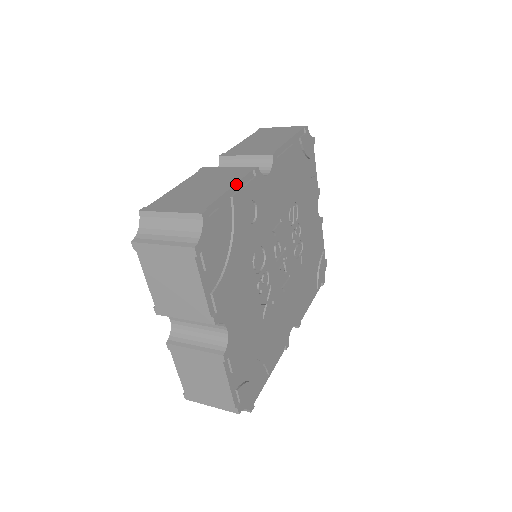
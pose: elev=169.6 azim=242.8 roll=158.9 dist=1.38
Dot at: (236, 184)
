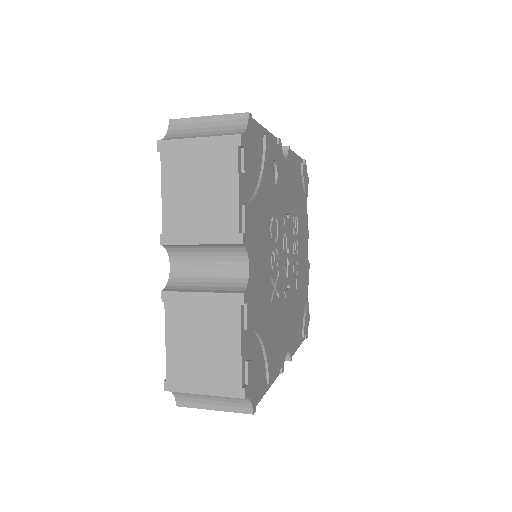
Dot at: (267, 131)
